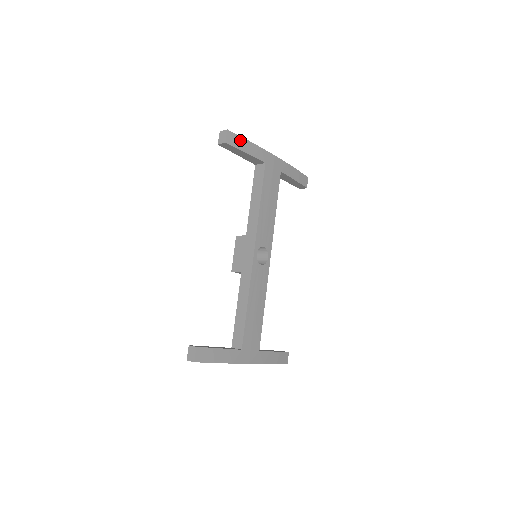
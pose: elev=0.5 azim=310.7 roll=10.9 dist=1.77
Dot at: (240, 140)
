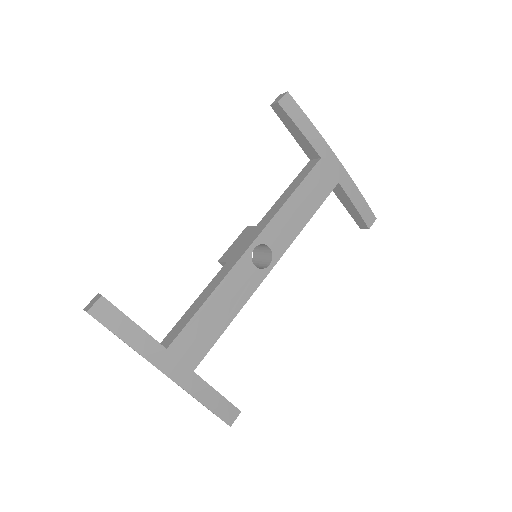
Dot at: (299, 112)
